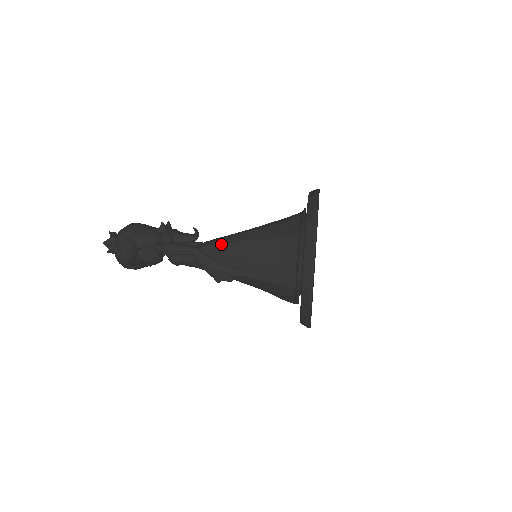
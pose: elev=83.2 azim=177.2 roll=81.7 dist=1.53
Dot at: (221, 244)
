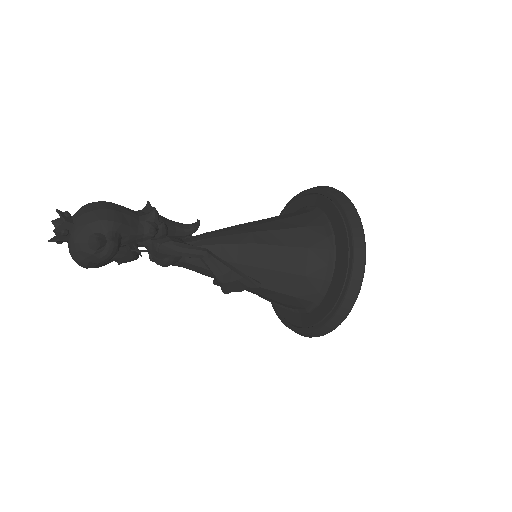
Dot at: (233, 245)
